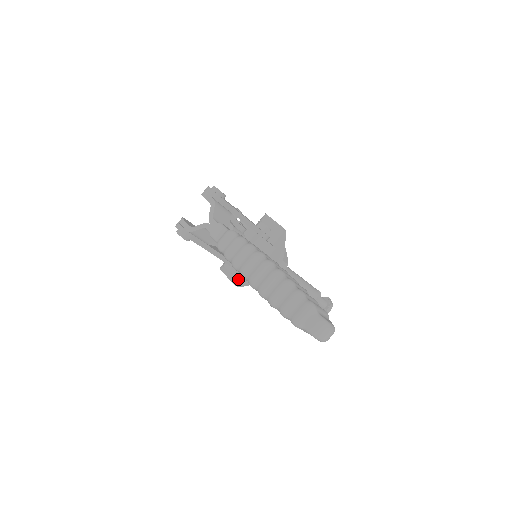
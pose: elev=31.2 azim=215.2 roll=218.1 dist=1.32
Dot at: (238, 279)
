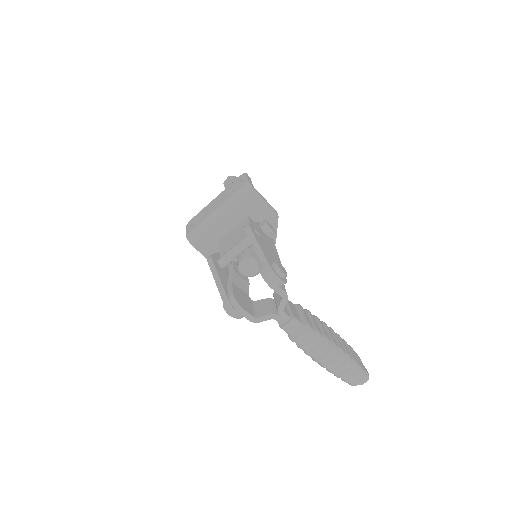
Dot at: occluded
